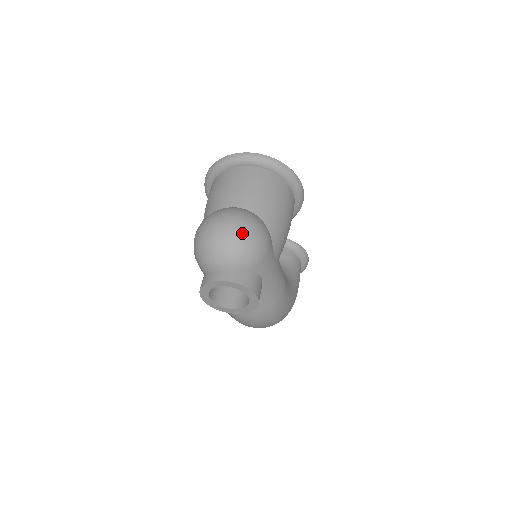
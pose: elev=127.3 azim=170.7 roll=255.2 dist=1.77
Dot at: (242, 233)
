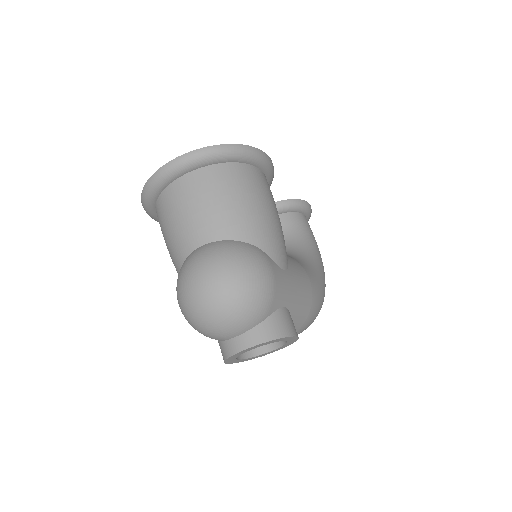
Dot at: (233, 285)
